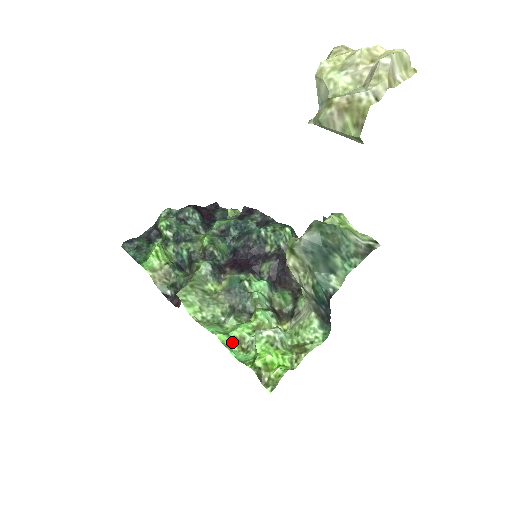
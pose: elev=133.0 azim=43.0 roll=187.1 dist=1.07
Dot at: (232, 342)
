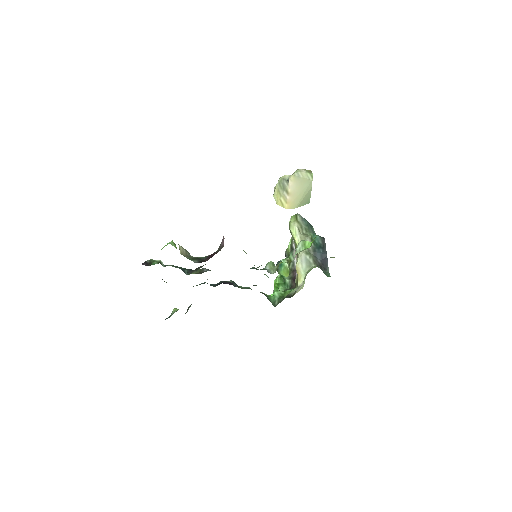
Dot at: occluded
